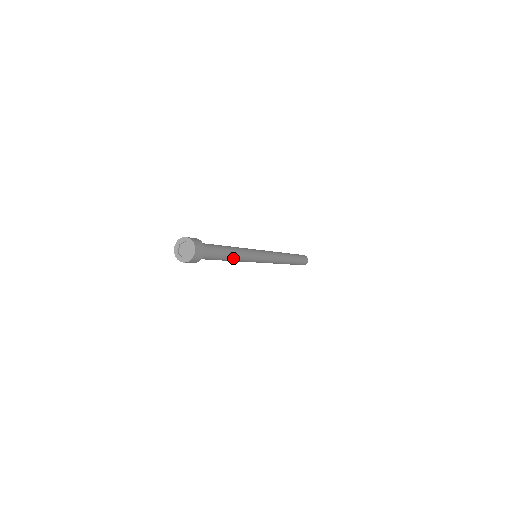
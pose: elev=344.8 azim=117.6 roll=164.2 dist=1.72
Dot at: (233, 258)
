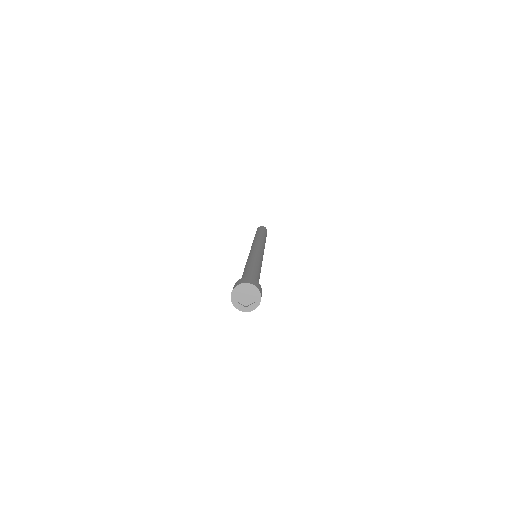
Dot at: occluded
